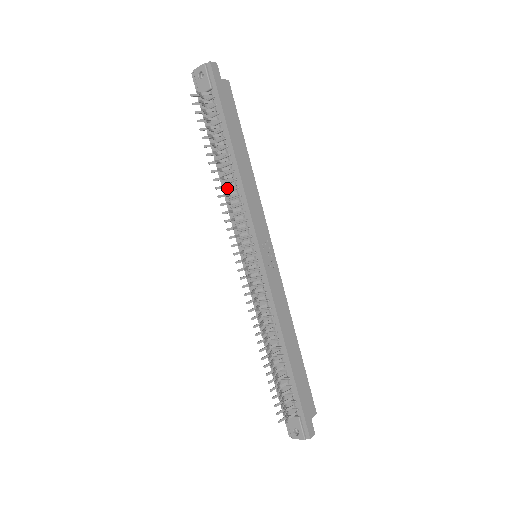
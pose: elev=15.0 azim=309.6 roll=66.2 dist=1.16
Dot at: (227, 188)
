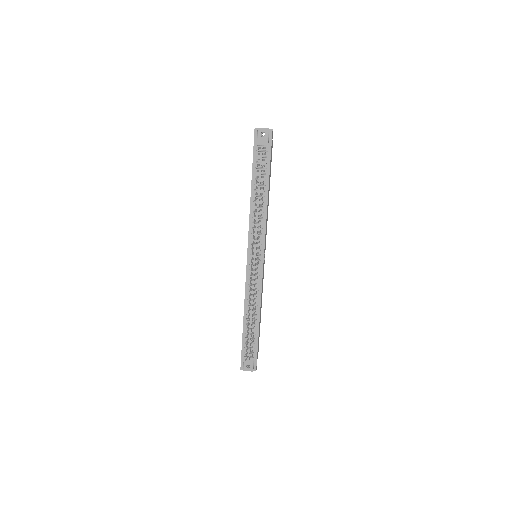
Dot at: occluded
